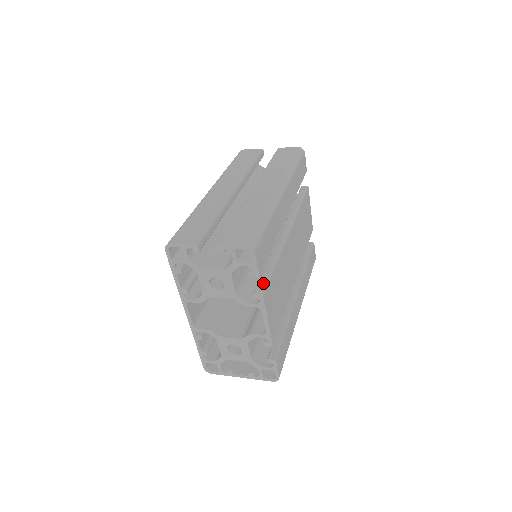
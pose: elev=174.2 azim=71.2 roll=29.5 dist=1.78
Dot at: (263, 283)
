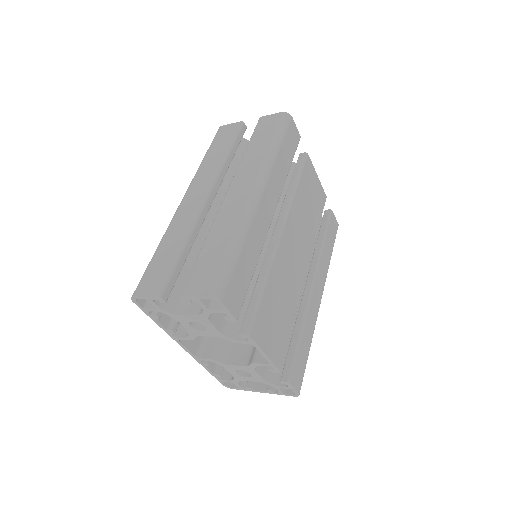
Dot at: (249, 317)
